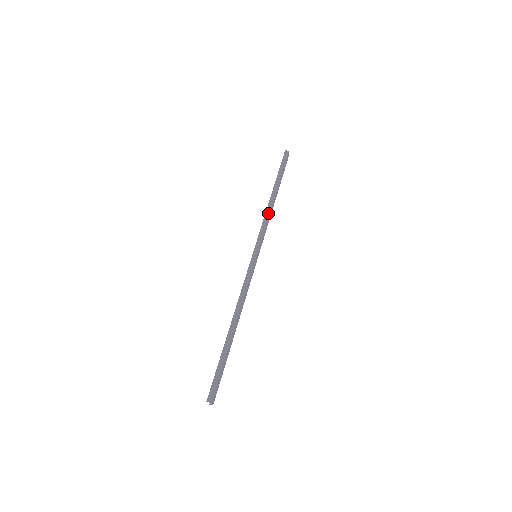
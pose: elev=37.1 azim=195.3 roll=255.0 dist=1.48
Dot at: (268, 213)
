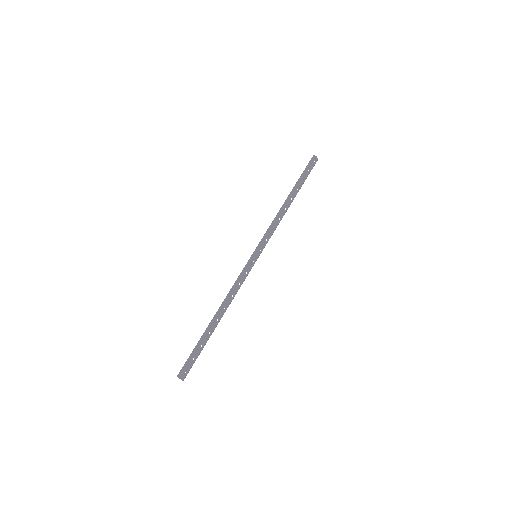
Dot at: (277, 216)
